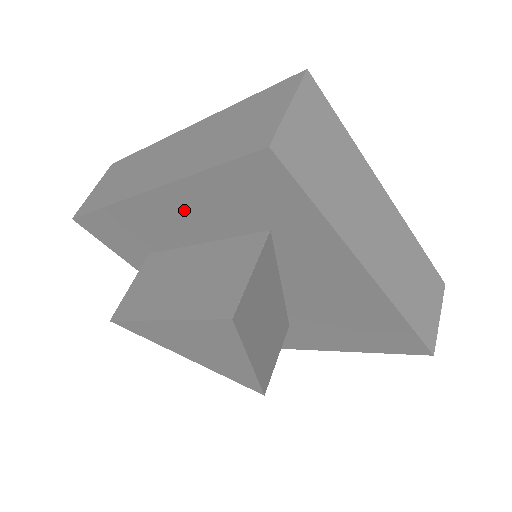
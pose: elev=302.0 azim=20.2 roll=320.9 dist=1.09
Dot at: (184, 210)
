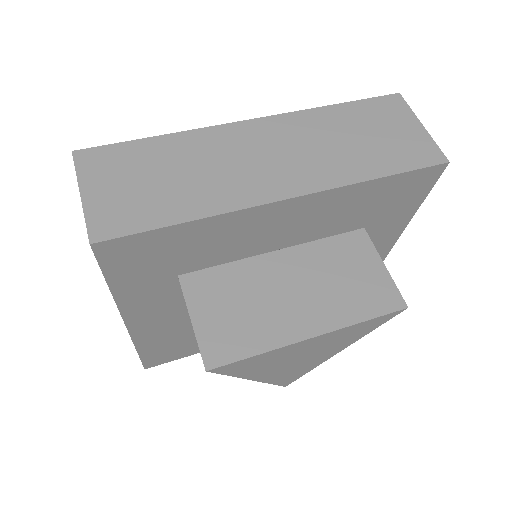
Dot at: (307, 216)
